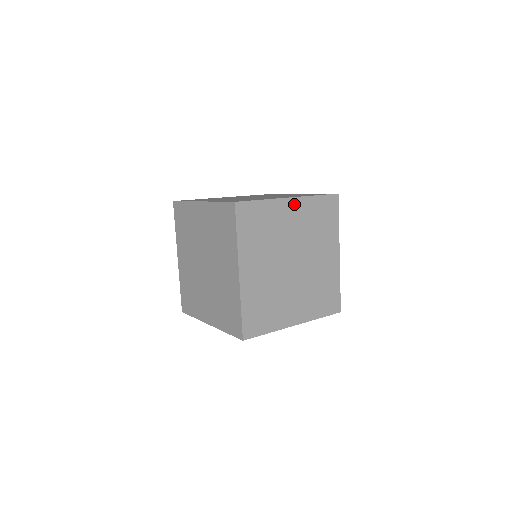
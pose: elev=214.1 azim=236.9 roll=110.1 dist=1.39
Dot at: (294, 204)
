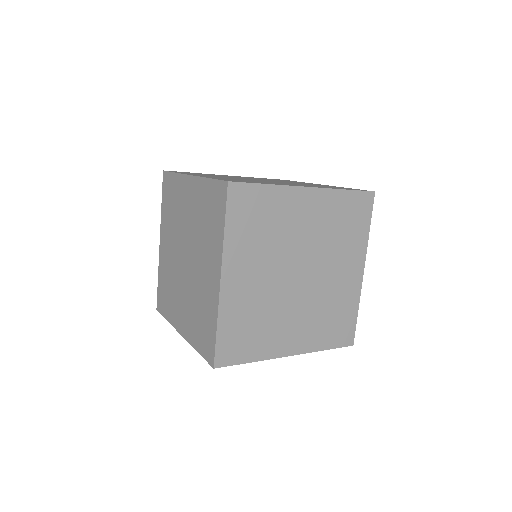
Dot at: (312, 197)
